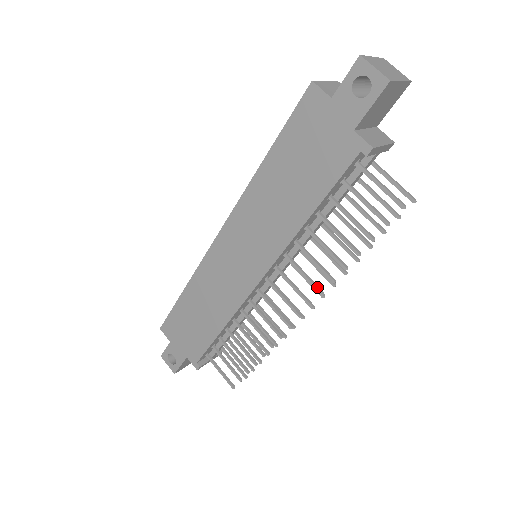
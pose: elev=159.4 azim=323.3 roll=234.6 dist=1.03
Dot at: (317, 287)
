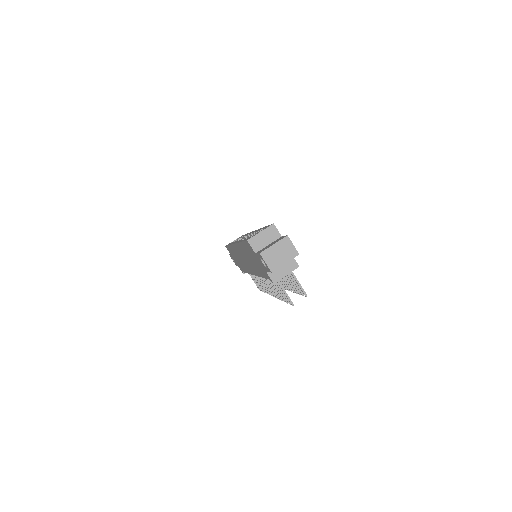
Dot at: (275, 295)
